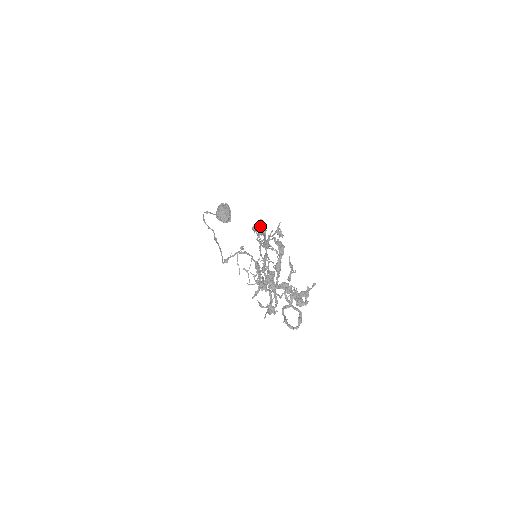
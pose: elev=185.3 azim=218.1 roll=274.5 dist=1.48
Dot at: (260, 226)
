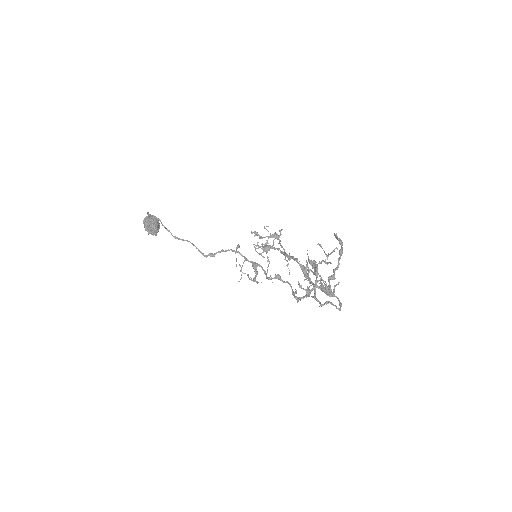
Dot at: occluded
